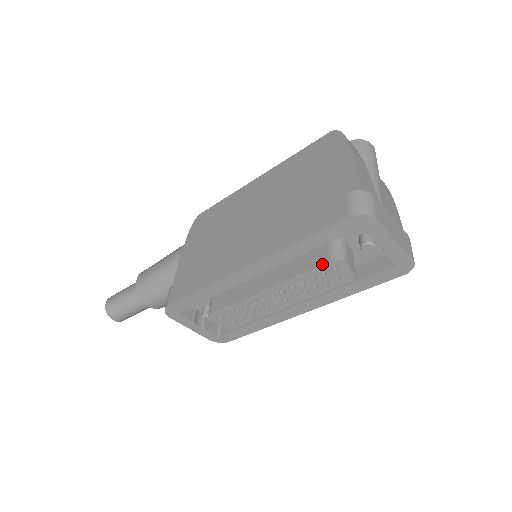
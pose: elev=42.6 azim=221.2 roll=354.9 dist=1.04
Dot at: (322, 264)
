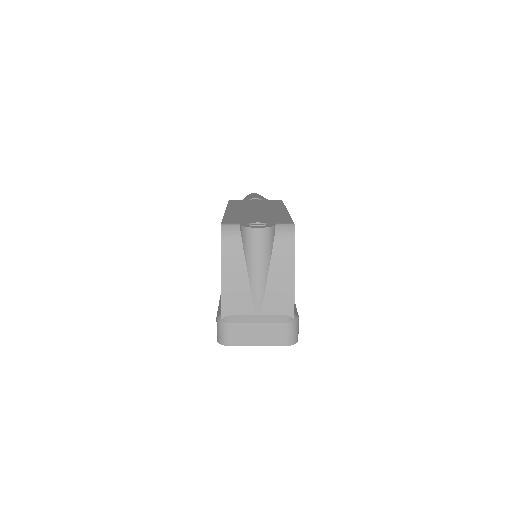
Dot at: occluded
